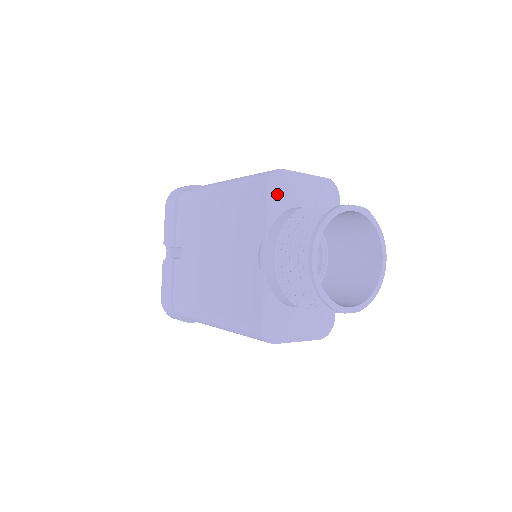
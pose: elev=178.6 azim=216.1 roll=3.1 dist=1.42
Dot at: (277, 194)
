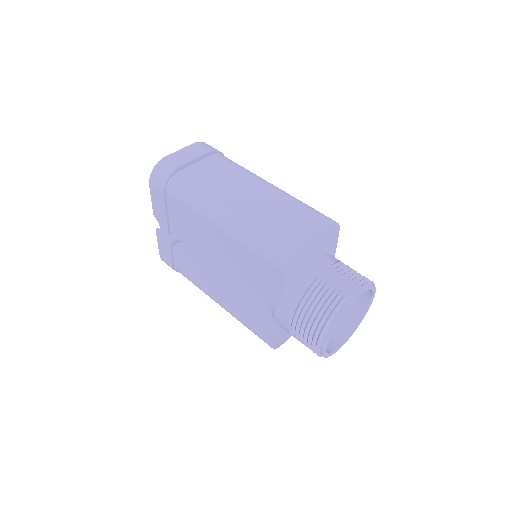
Dot at: (290, 272)
